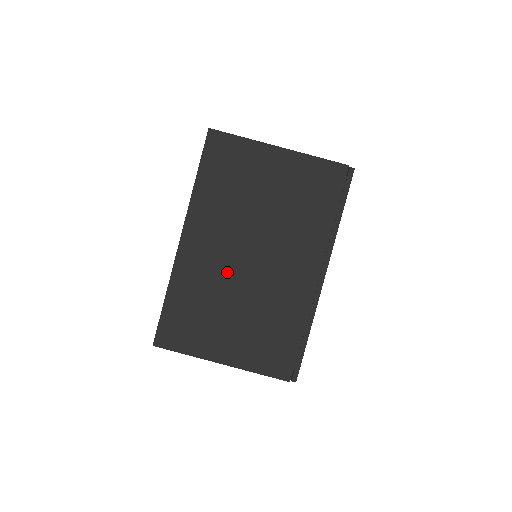
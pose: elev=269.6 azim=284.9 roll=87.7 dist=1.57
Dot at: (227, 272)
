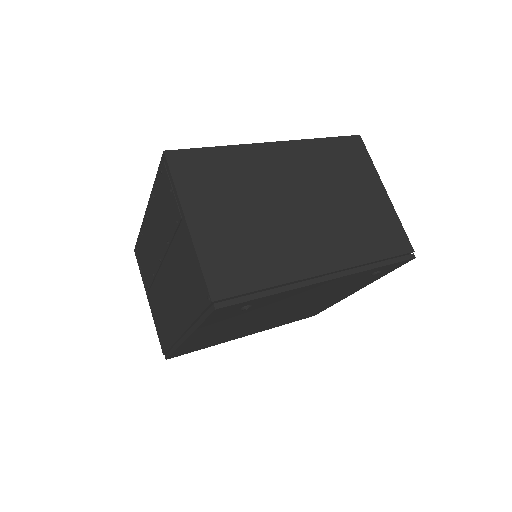
Dot at: (273, 191)
